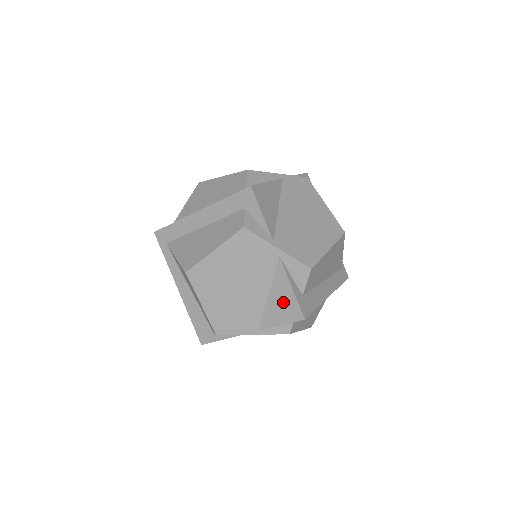
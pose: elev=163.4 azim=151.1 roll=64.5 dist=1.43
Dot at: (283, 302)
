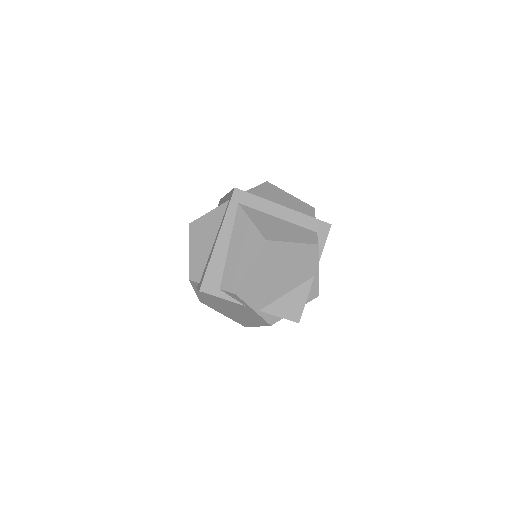
Dot at: (294, 304)
